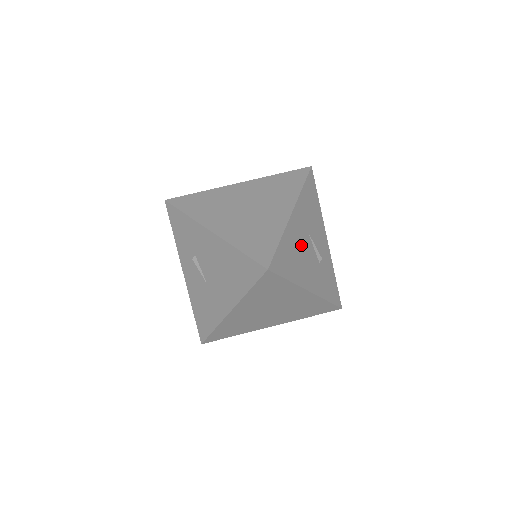
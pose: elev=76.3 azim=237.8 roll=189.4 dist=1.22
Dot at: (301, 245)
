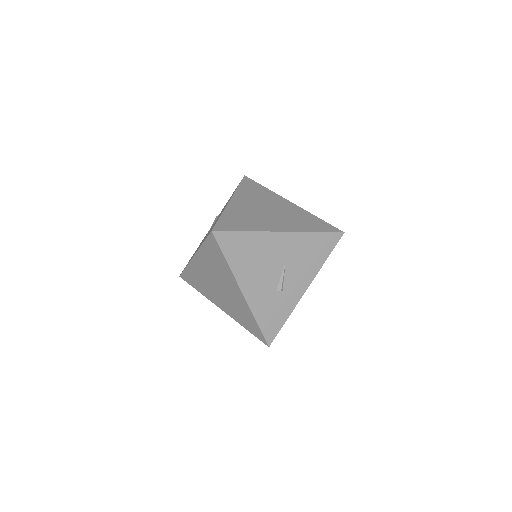
Dot at: (267, 258)
